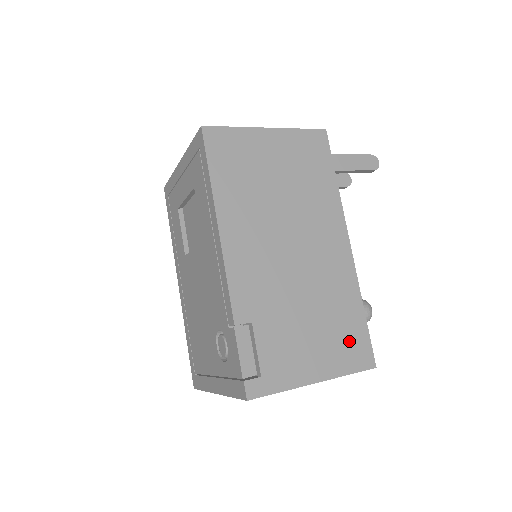
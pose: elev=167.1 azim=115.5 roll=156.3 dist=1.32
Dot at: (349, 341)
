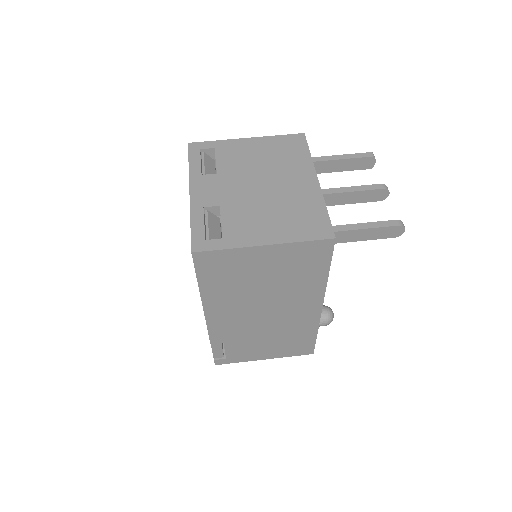
Dot at: (297, 346)
